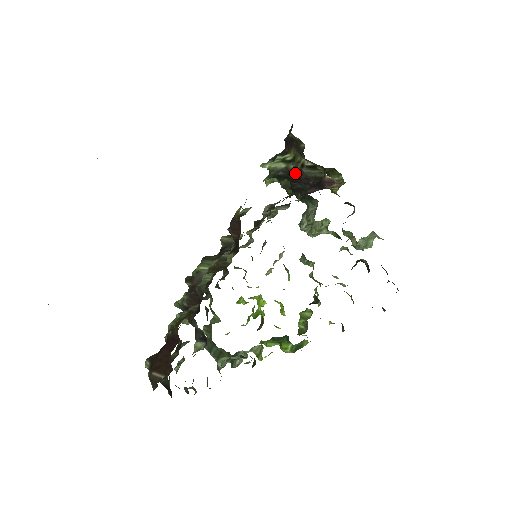
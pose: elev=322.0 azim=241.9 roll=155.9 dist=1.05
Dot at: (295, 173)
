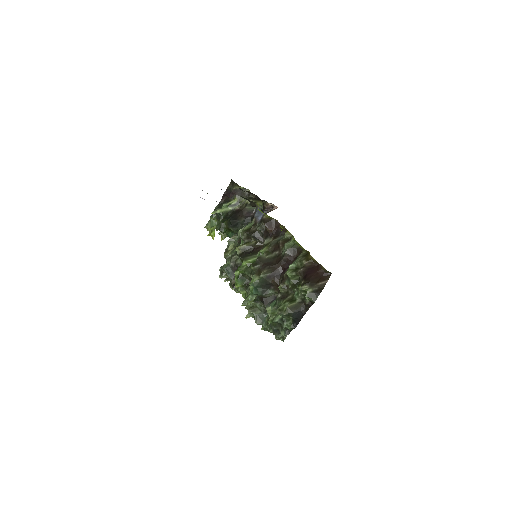
Dot at: (238, 212)
